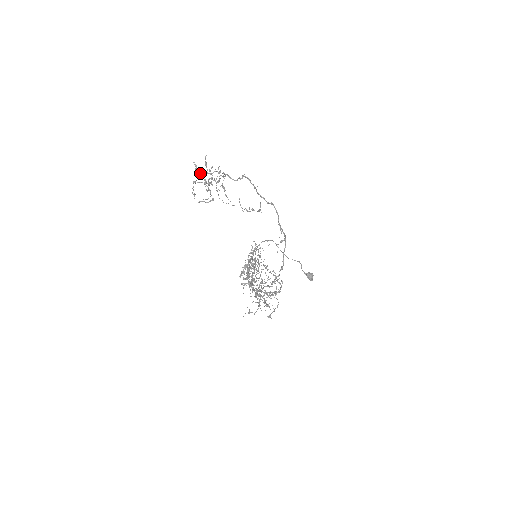
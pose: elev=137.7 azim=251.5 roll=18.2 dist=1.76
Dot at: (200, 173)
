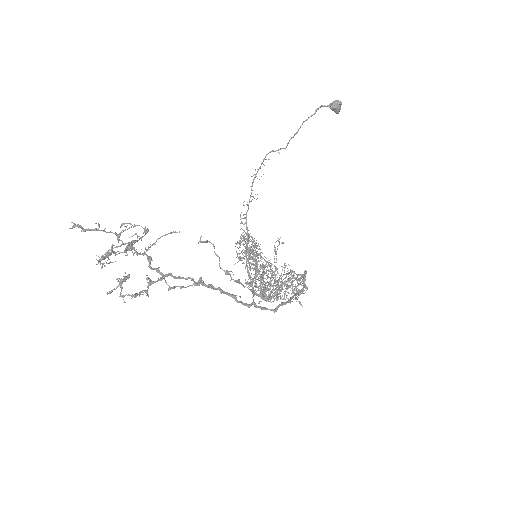
Dot at: (96, 230)
